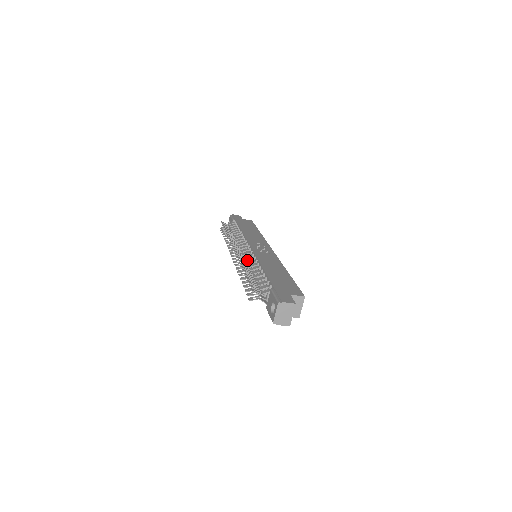
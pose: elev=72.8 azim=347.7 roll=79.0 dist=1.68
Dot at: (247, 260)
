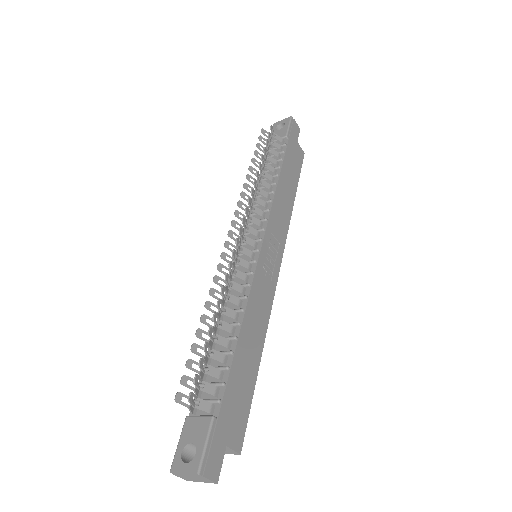
Dot at: (237, 277)
